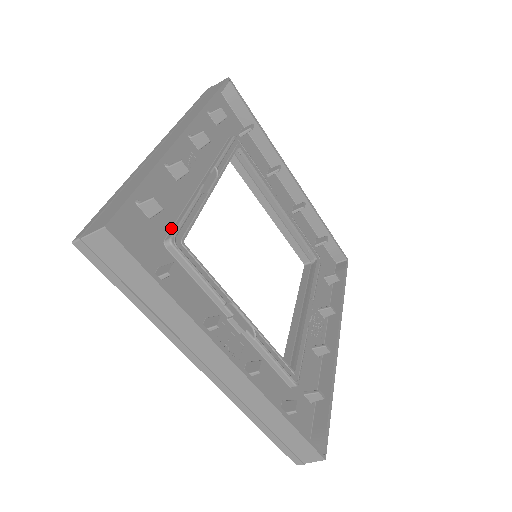
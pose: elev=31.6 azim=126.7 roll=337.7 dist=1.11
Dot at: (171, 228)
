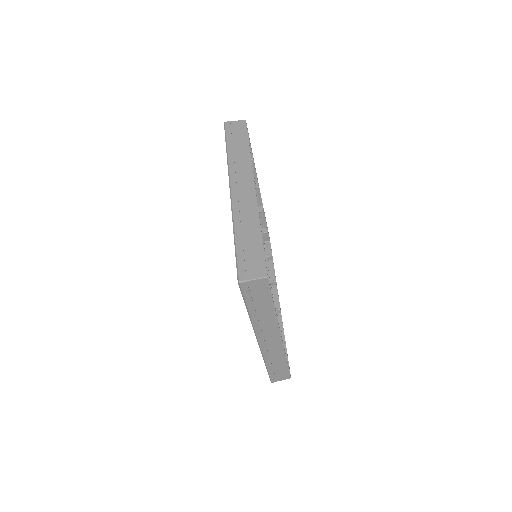
Dot at: occluded
